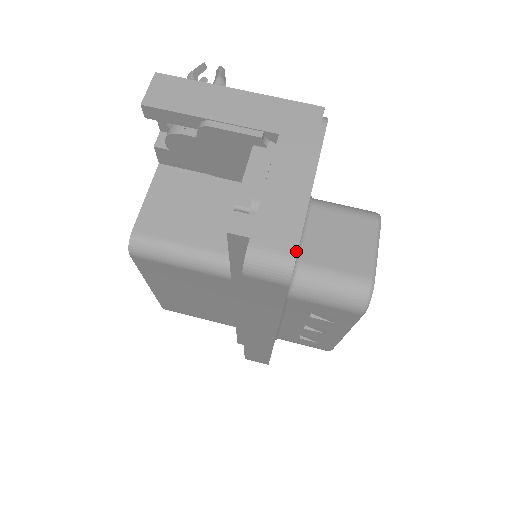
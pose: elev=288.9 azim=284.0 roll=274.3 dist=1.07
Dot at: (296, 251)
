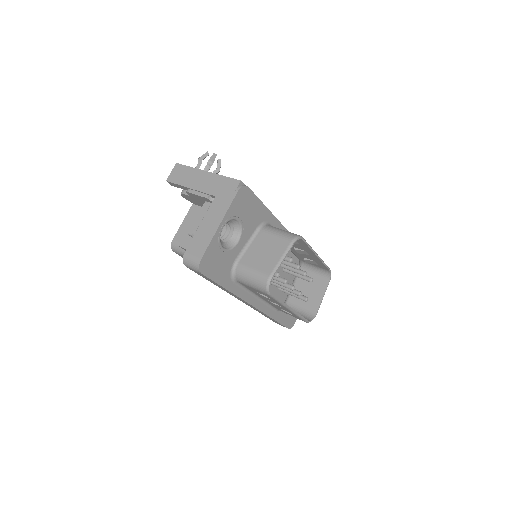
Dot at: (201, 257)
